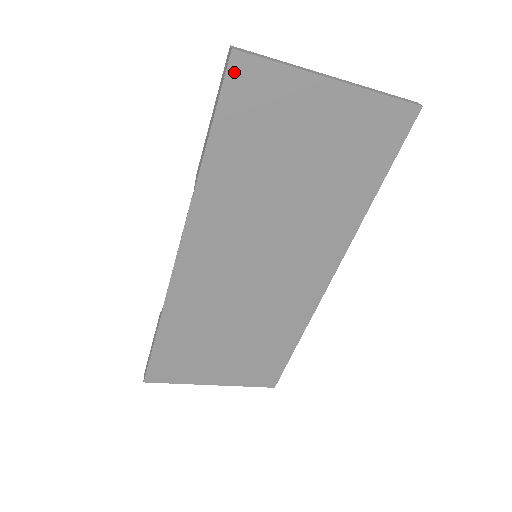
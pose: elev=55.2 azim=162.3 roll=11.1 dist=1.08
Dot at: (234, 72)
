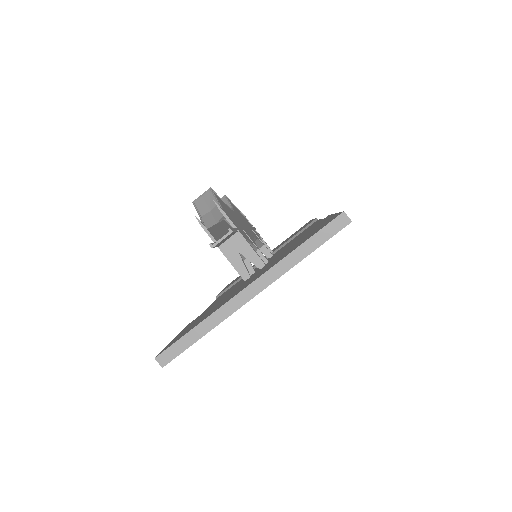
Dot at: occluded
